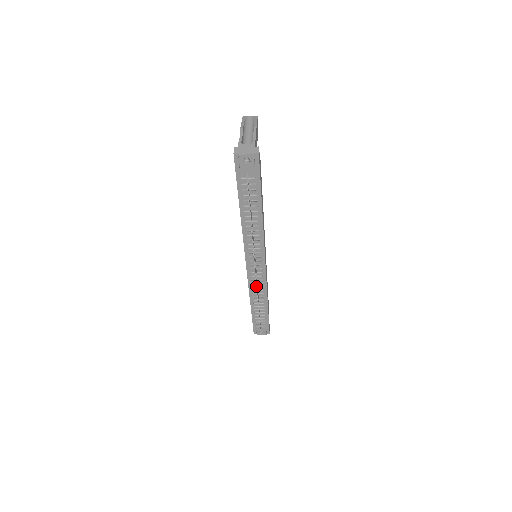
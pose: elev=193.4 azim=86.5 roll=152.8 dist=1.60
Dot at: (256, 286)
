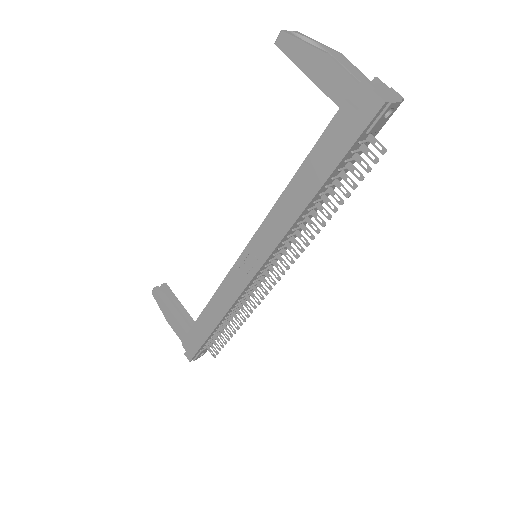
Dot at: (264, 298)
